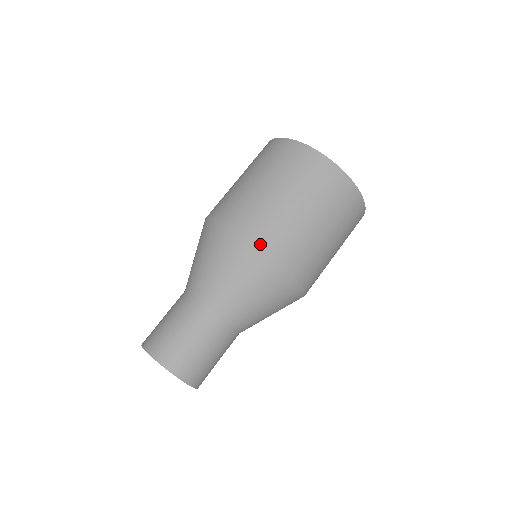
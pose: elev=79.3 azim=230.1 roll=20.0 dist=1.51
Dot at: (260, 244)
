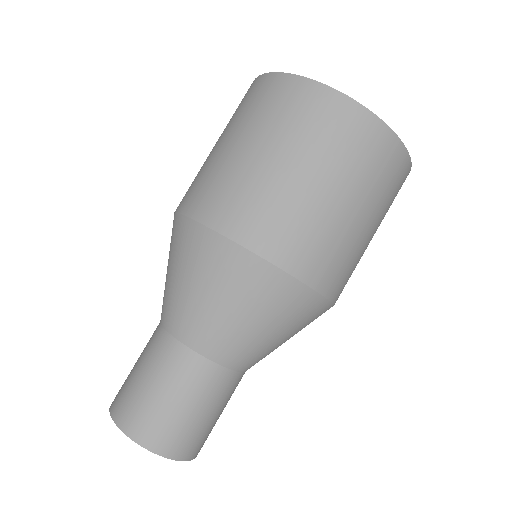
Dot at: (292, 275)
